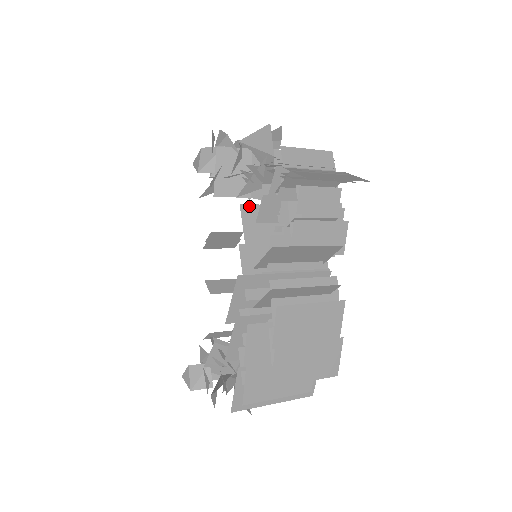
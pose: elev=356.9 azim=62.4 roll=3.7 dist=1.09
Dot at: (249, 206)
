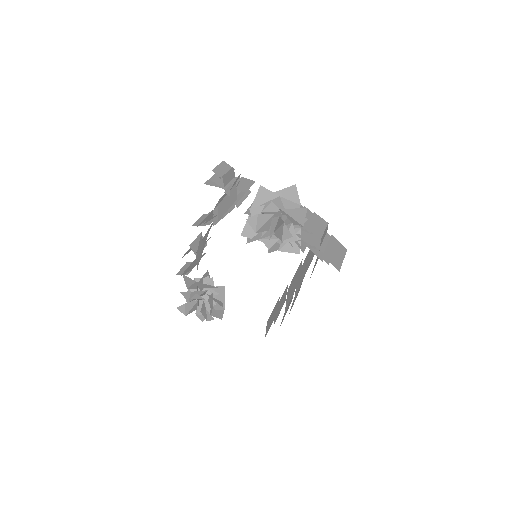
Dot at: (299, 272)
